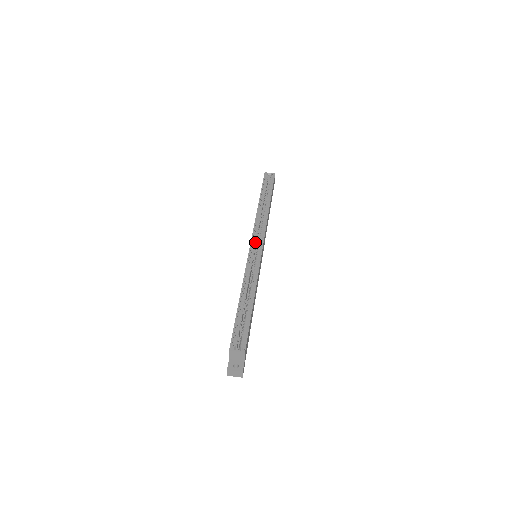
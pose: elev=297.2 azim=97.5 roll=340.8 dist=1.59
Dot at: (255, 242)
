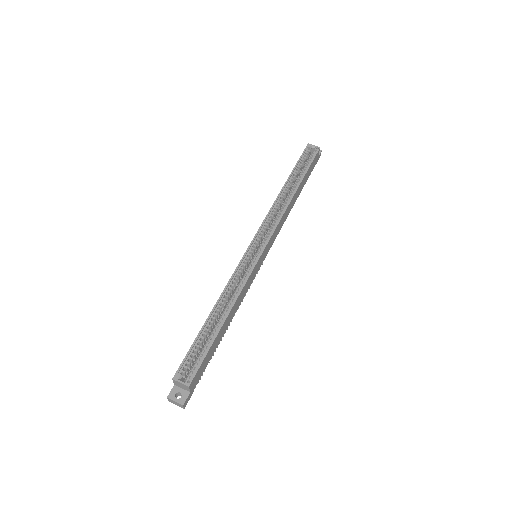
Dot at: (259, 239)
